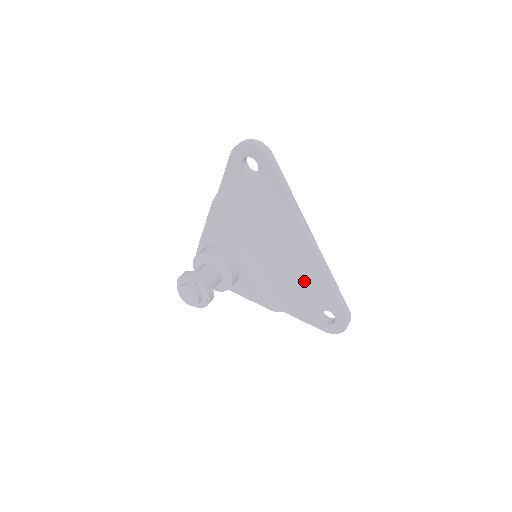
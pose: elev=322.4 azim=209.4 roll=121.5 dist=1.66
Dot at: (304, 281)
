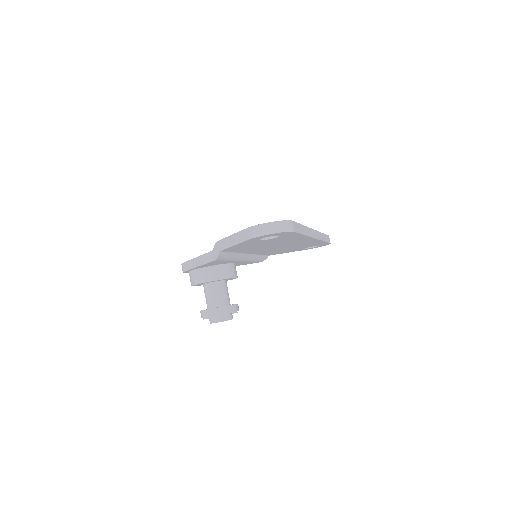
Dot at: (299, 246)
